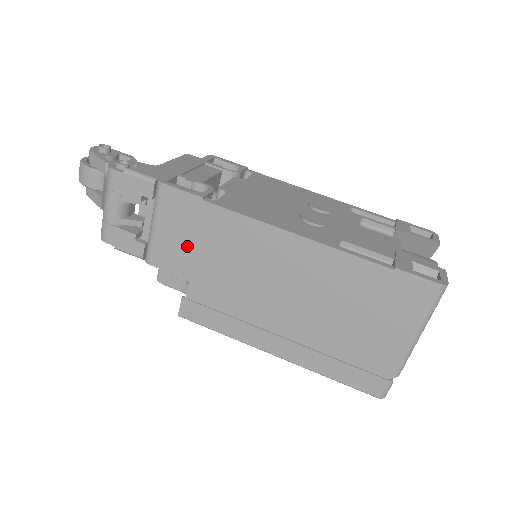
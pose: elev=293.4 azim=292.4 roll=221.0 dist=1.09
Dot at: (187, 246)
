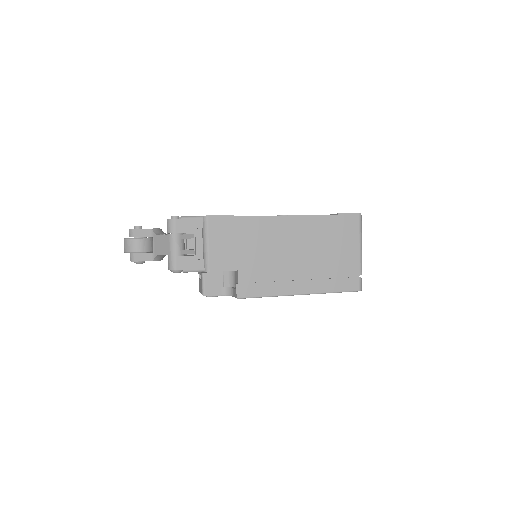
Dot at: (231, 248)
